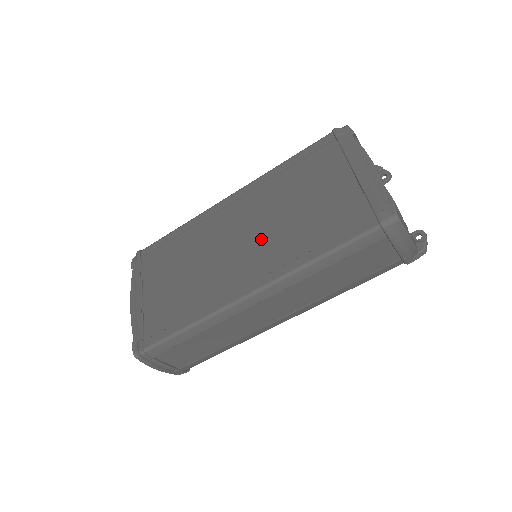
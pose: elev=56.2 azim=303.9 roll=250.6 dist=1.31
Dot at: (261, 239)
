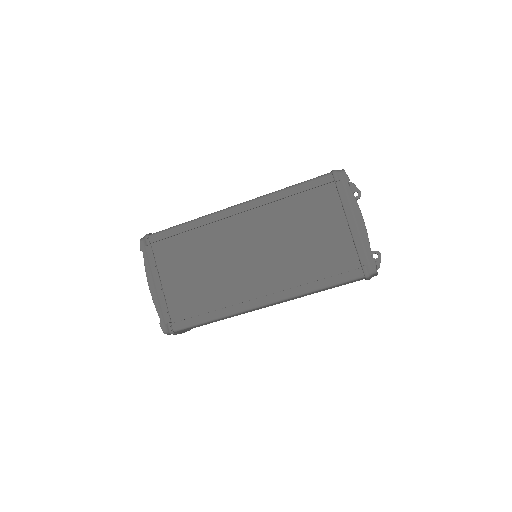
Dot at: (270, 259)
